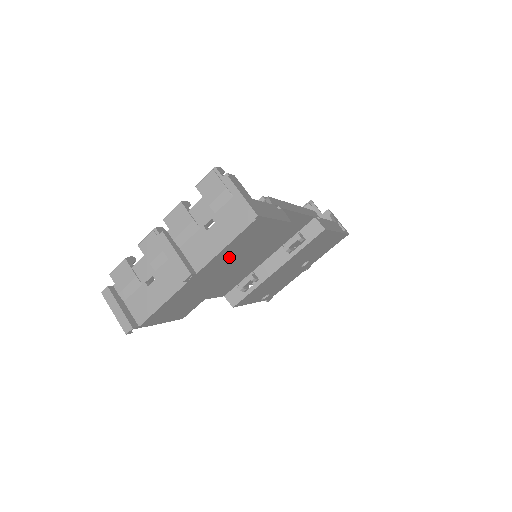
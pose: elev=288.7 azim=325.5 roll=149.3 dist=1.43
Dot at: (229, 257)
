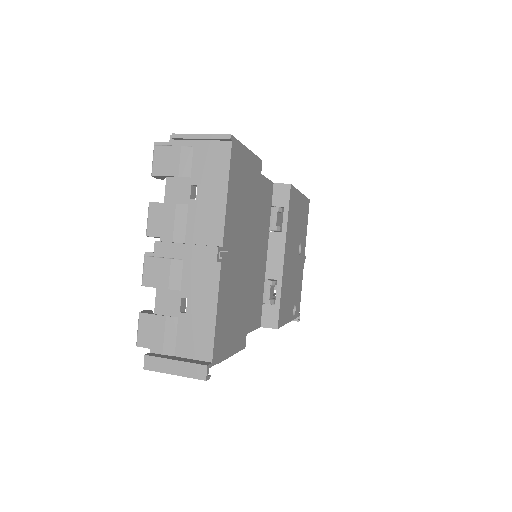
Dot at: (237, 218)
